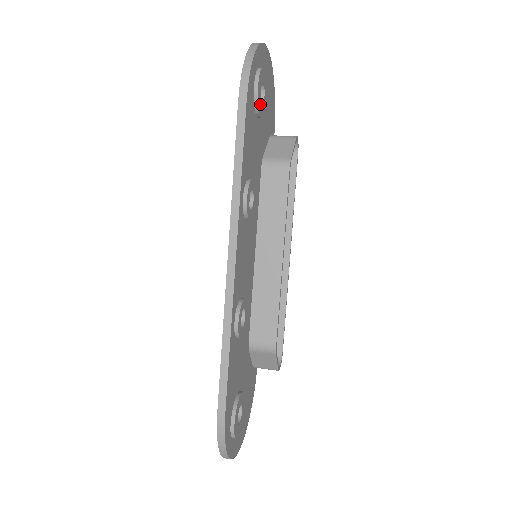
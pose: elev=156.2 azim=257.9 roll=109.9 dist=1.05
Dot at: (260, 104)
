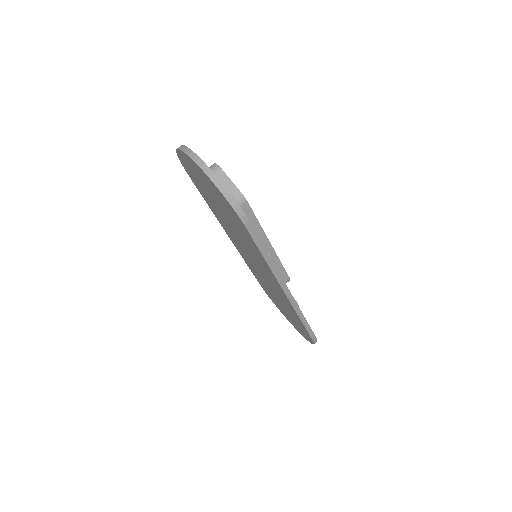
Dot at: occluded
